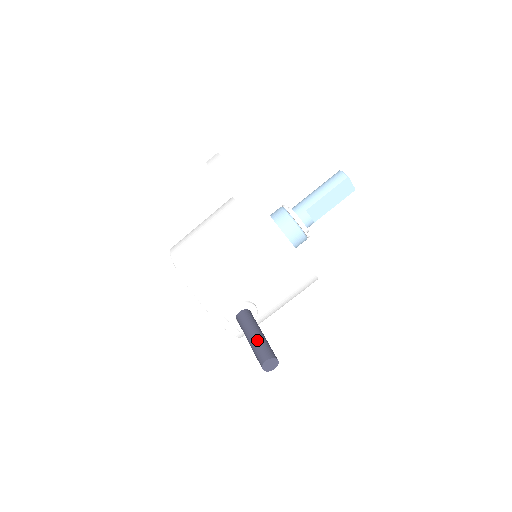
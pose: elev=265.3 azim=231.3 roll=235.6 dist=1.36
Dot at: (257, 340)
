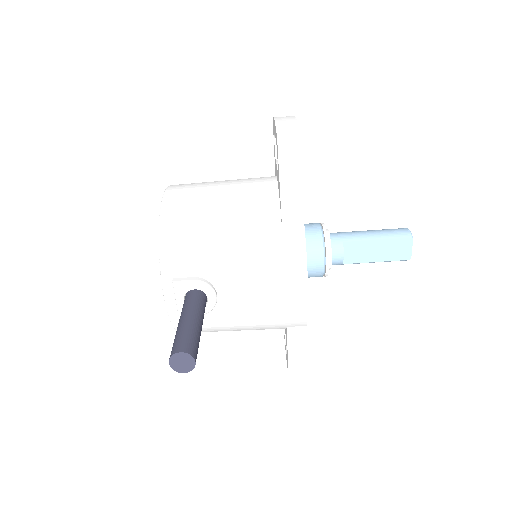
Dot at: (189, 326)
